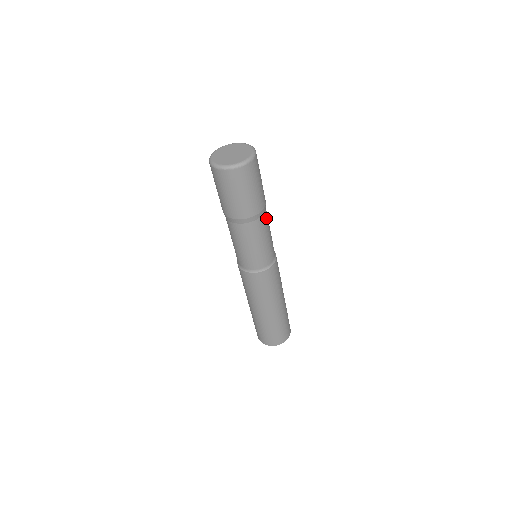
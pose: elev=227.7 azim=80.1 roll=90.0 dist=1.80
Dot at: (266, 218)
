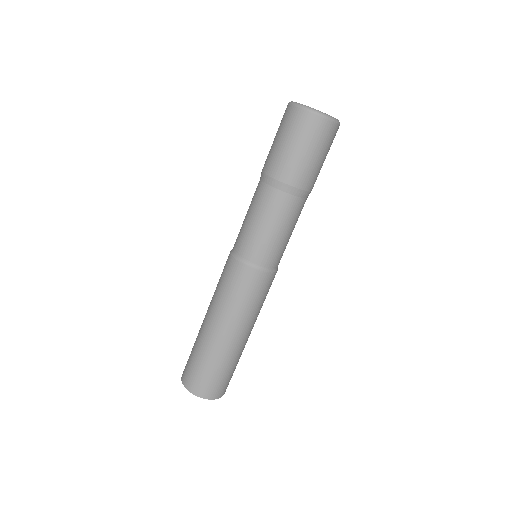
Dot at: occluded
